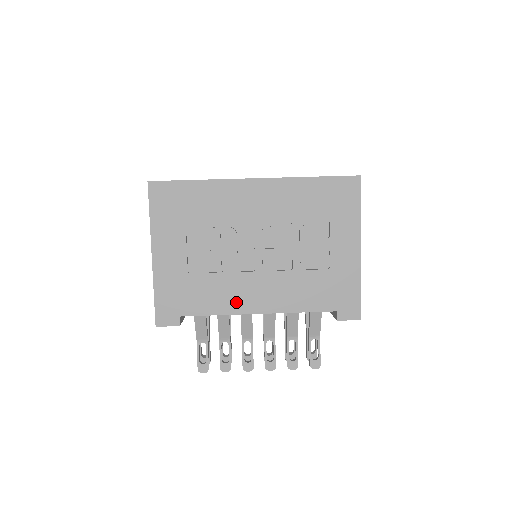
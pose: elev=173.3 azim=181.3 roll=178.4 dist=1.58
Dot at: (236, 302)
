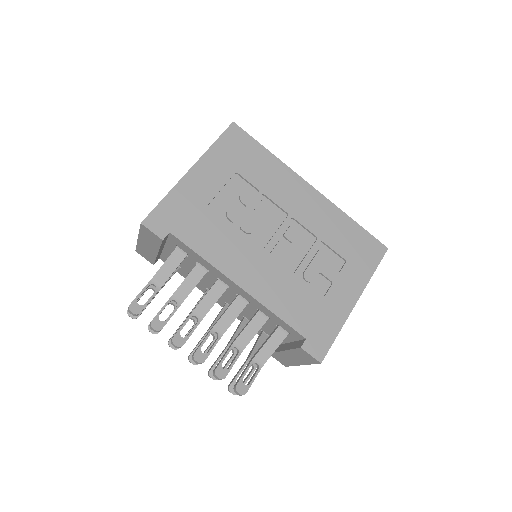
Dot at: (228, 261)
